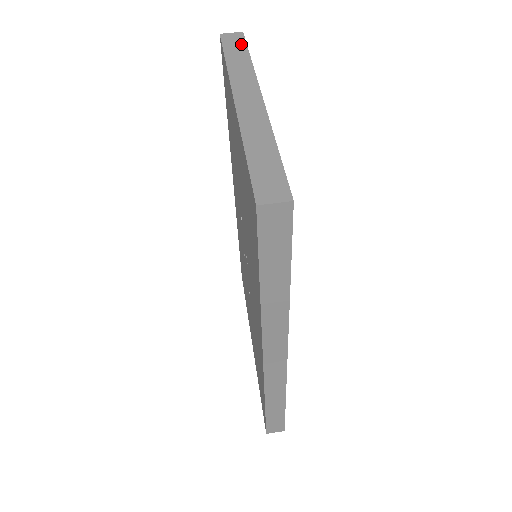
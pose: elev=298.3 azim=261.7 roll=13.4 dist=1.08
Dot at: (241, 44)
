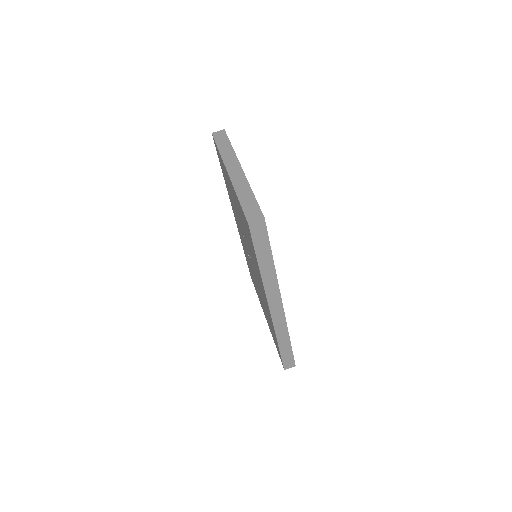
Dot at: (225, 138)
